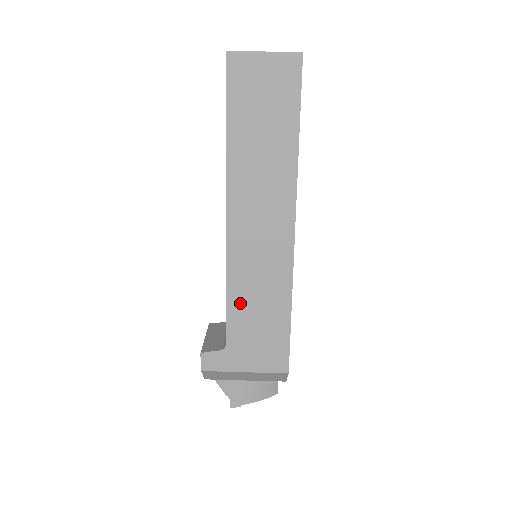
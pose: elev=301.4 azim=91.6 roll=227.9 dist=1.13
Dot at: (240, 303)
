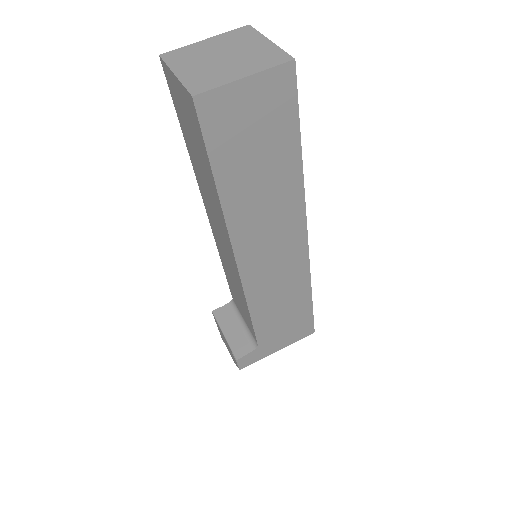
Dot at: (265, 313)
